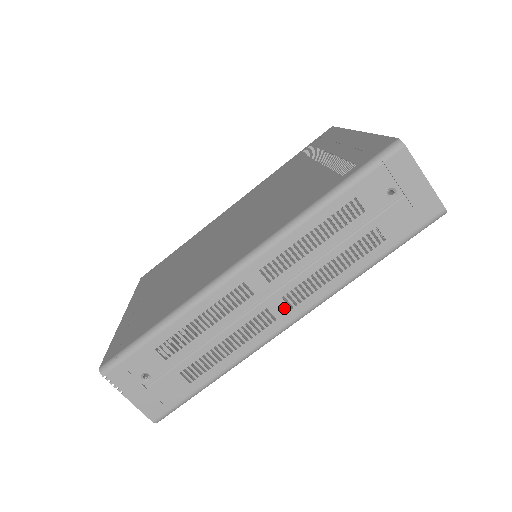
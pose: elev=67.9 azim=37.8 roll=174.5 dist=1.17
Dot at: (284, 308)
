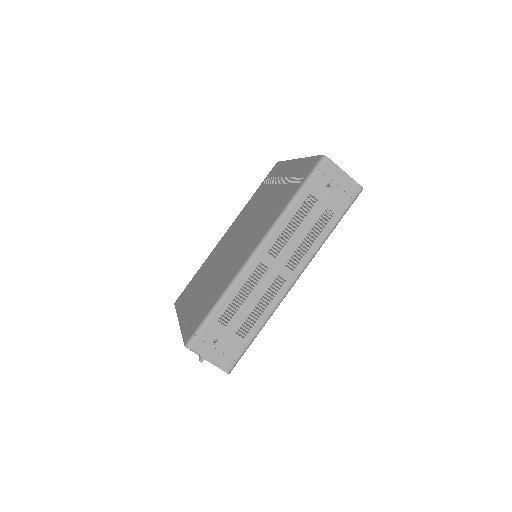
Dot at: (288, 272)
